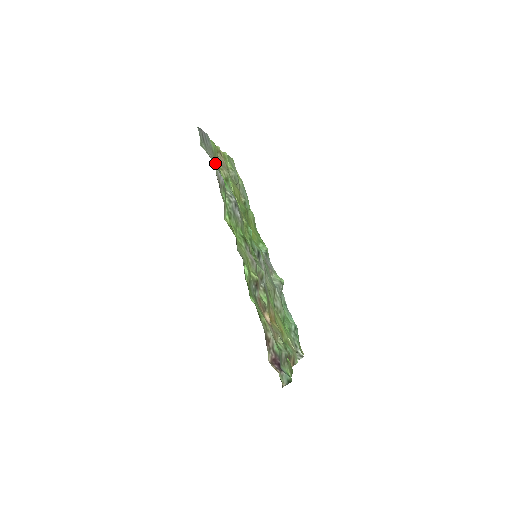
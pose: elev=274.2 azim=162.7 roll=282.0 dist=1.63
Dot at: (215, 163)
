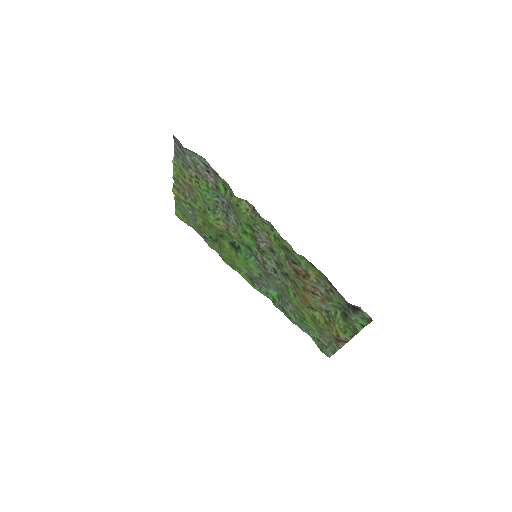
Dot at: (196, 168)
